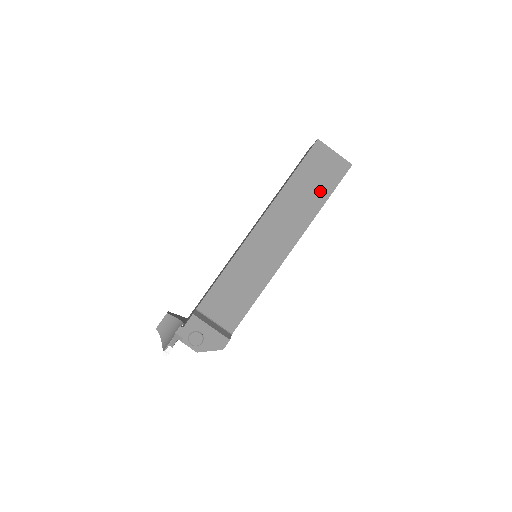
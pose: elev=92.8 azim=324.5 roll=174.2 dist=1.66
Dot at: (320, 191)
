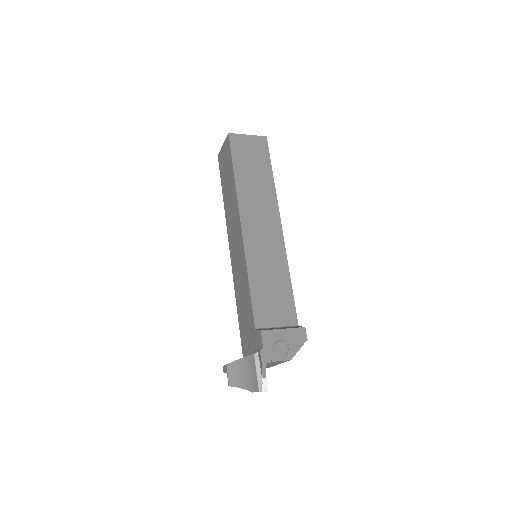
Dot at: (262, 169)
